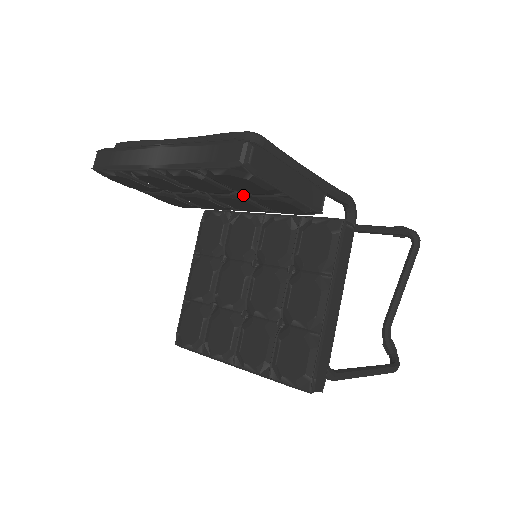
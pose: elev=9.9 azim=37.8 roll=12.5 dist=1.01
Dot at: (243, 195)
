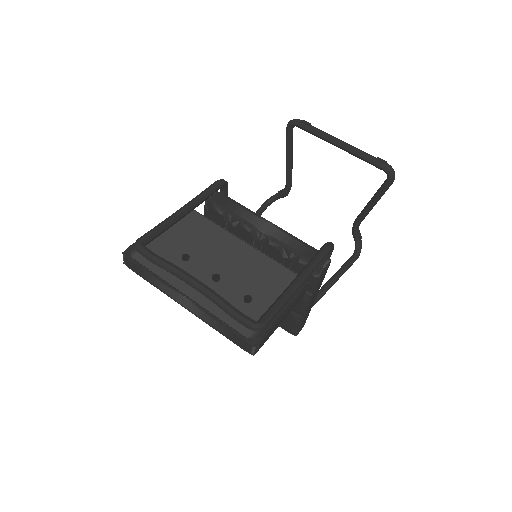
Dot at: occluded
